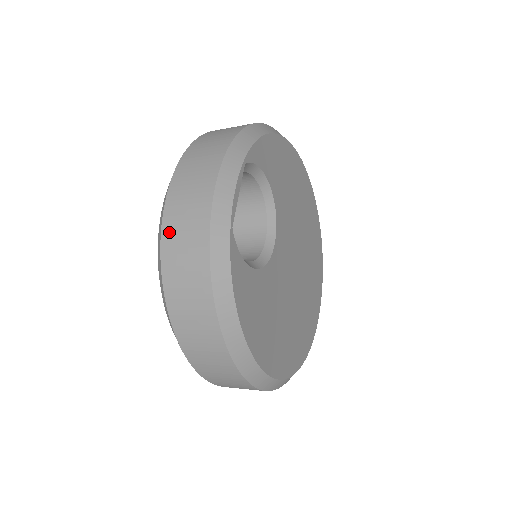
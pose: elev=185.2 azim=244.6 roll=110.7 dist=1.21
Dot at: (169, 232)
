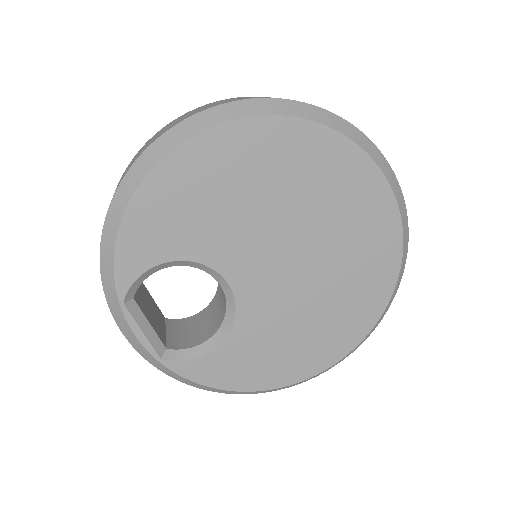
Dot at: occluded
